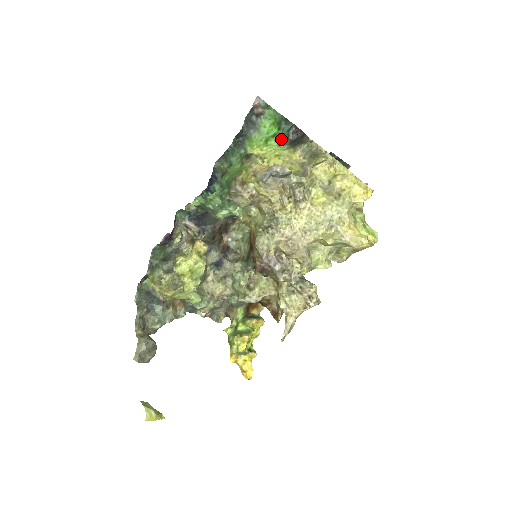
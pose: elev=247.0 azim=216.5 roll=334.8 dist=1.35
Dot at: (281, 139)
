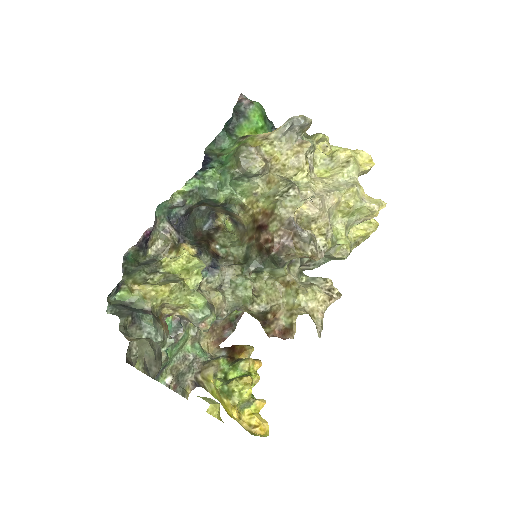
Dot at: occluded
